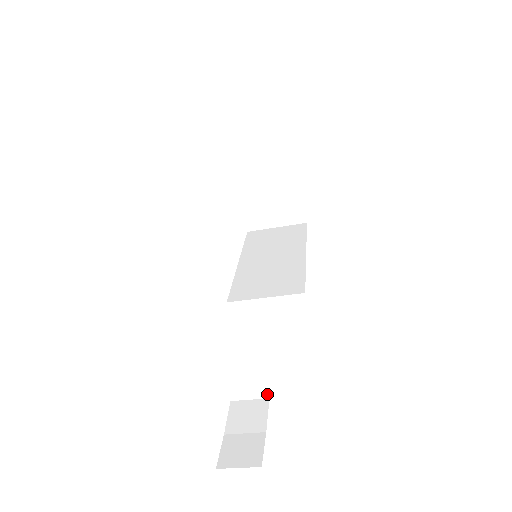
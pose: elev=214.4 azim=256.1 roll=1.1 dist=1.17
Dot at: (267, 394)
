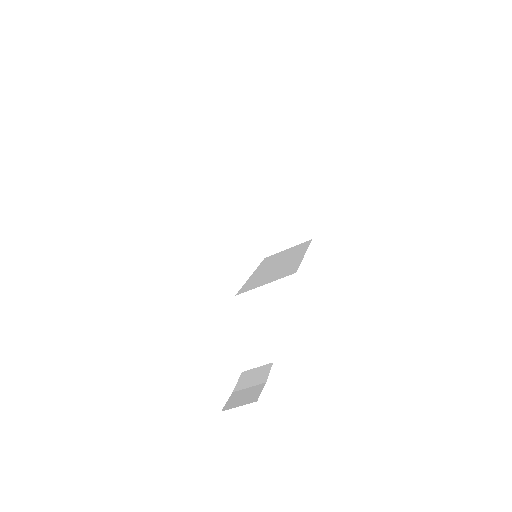
Dot at: (270, 358)
